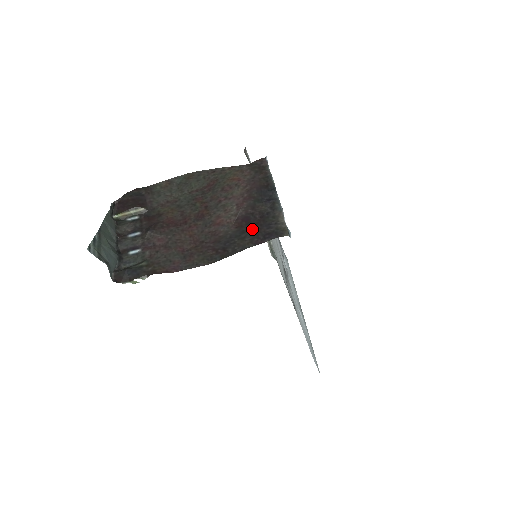
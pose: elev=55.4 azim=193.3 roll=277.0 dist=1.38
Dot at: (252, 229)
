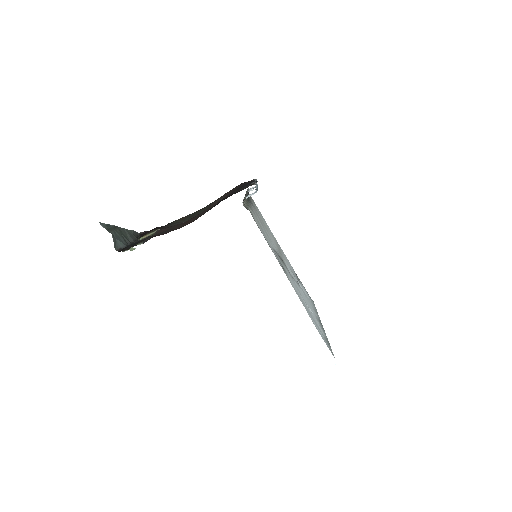
Dot at: (229, 195)
